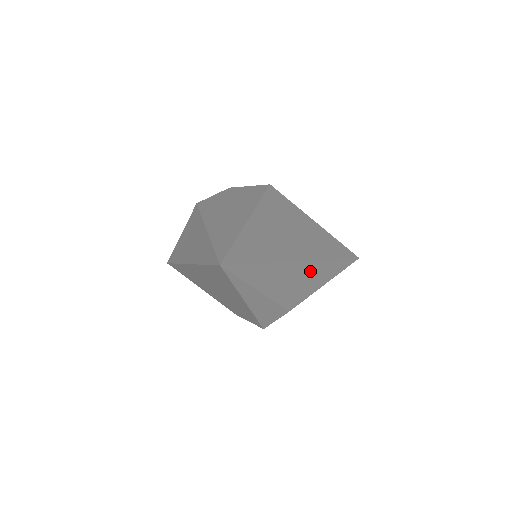
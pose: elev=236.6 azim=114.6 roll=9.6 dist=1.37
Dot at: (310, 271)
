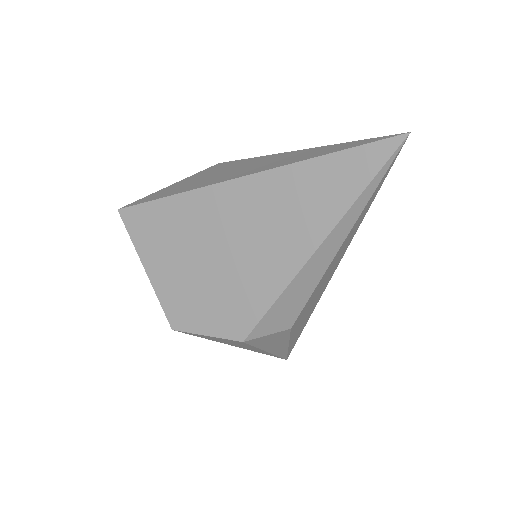
Dot at: (317, 298)
